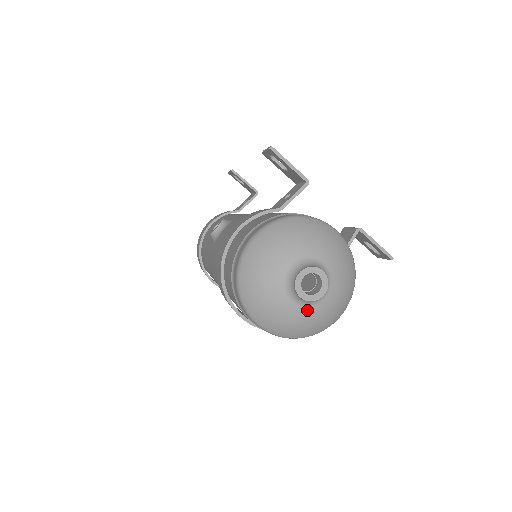
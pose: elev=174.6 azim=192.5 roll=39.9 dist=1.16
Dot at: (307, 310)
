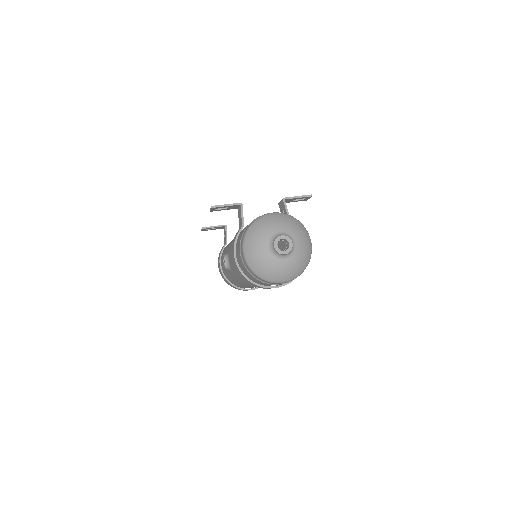
Dot at: (293, 256)
